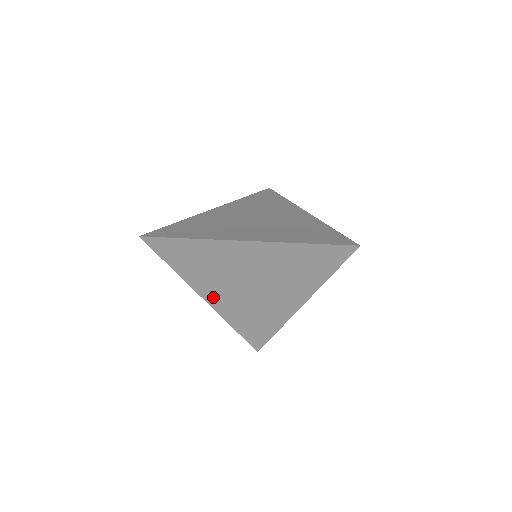
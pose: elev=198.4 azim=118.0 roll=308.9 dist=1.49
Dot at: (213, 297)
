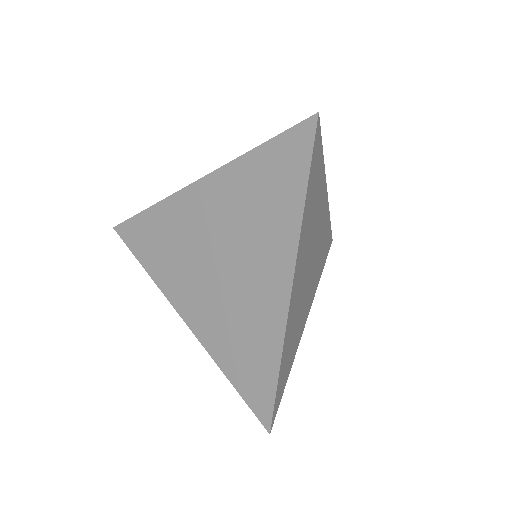
Dot at: occluded
